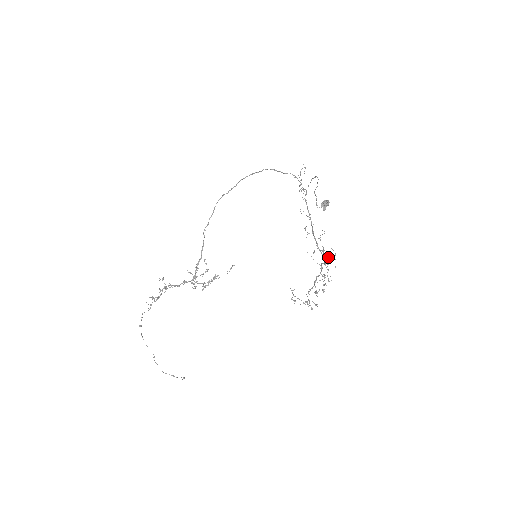
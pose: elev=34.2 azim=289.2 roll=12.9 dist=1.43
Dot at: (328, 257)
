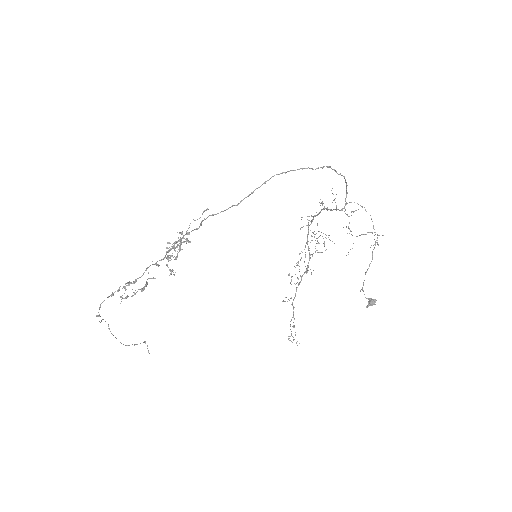
Dot at: occluded
